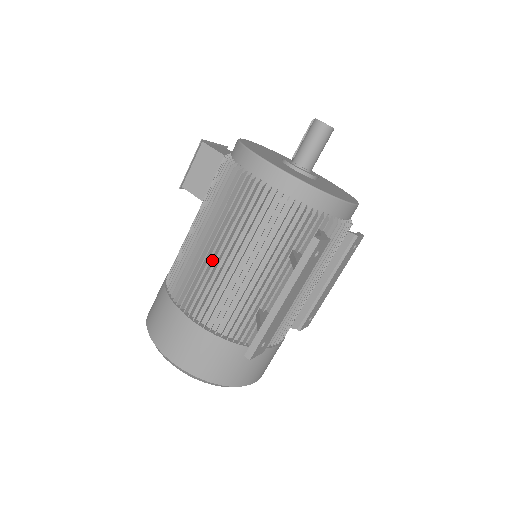
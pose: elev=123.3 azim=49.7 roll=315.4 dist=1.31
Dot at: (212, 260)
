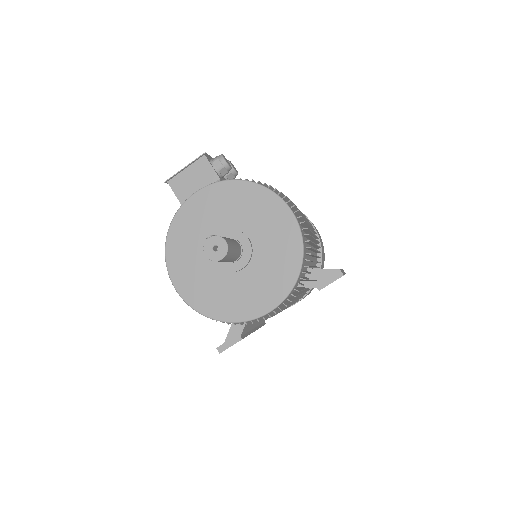
Dot at: occluded
